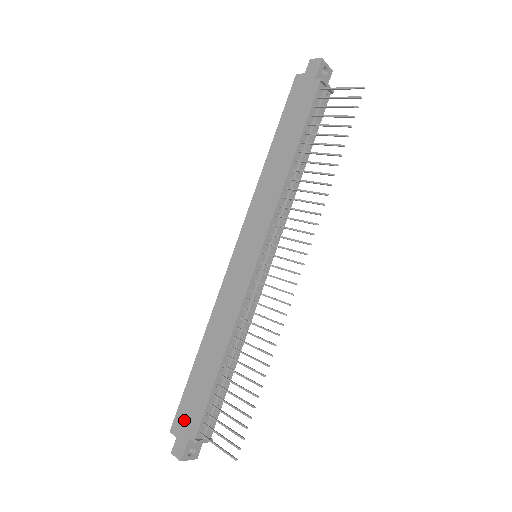
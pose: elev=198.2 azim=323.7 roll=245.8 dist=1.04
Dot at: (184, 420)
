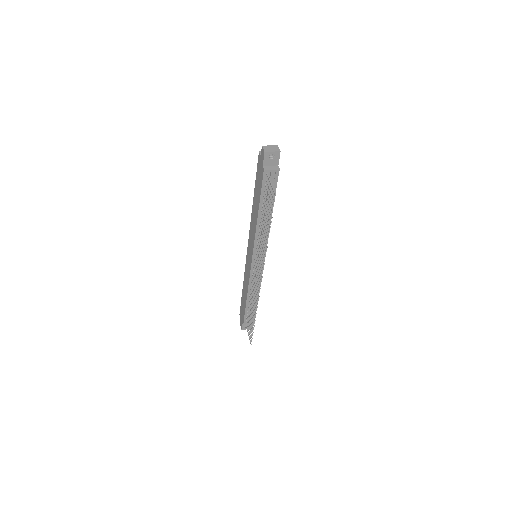
Dot at: (241, 315)
